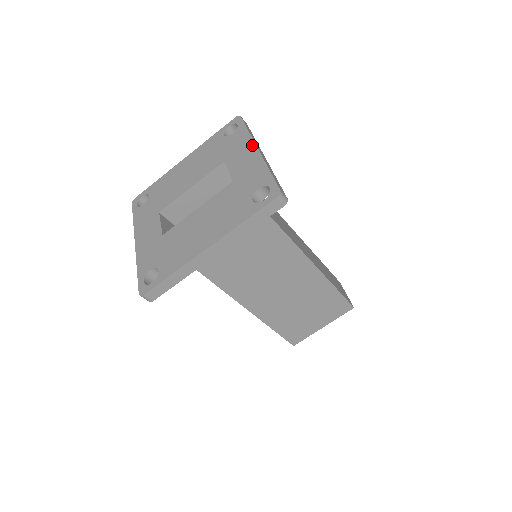
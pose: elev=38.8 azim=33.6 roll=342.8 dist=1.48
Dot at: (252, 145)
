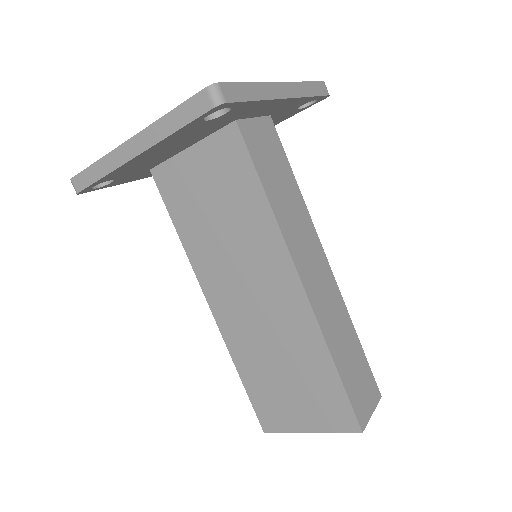
Dot at: occluded
